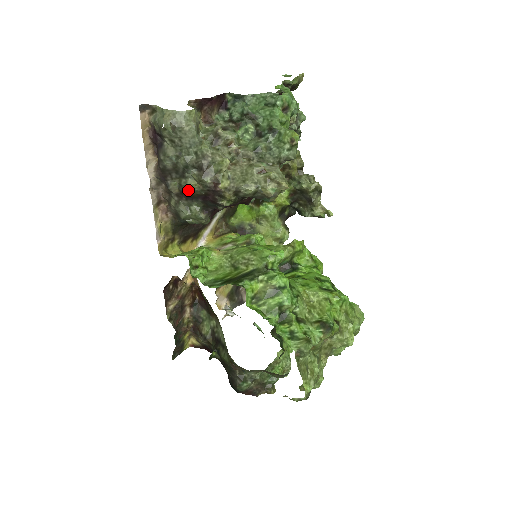
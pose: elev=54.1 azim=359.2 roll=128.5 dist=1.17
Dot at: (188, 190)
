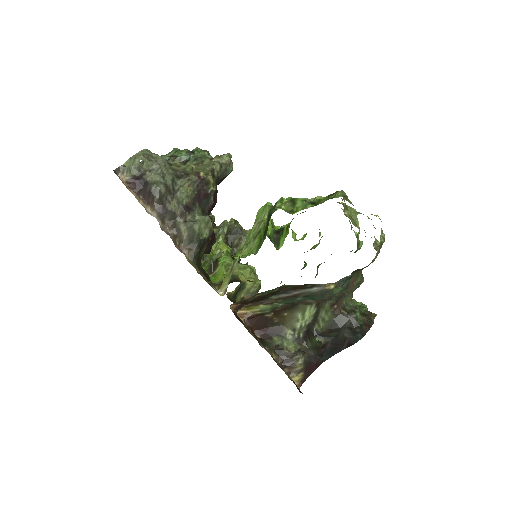
Dot at: (185, 202)
